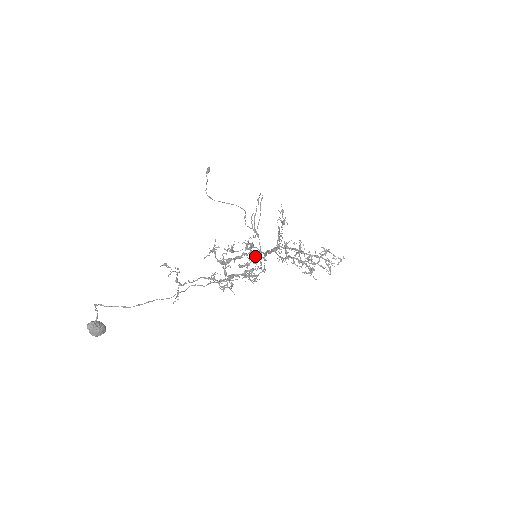
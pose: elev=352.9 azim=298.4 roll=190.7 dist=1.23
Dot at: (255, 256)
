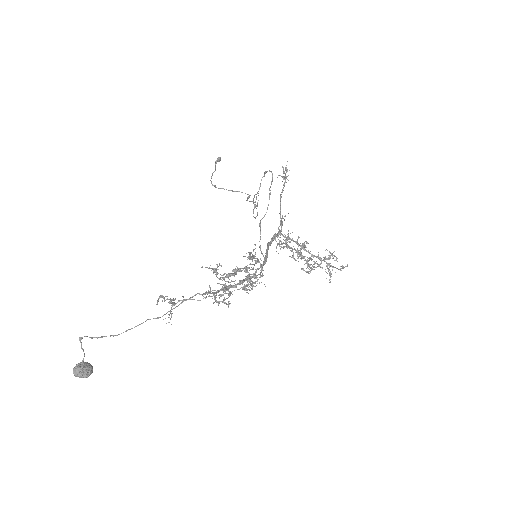
Dot at: (257, 269)
